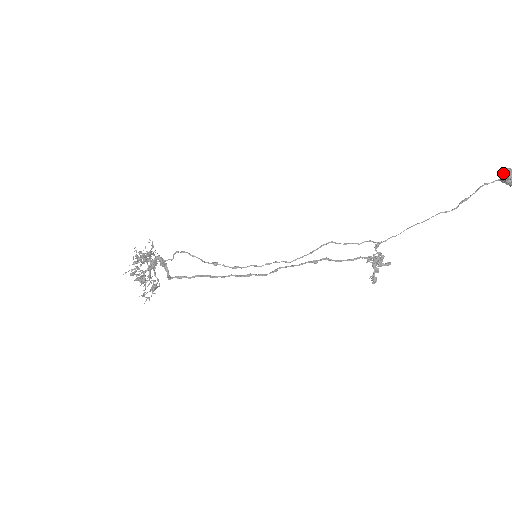
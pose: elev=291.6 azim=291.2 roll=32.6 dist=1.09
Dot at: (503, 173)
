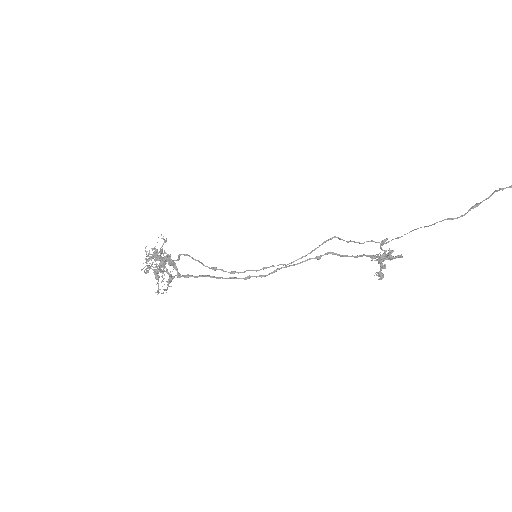
Dot at: out of frame
